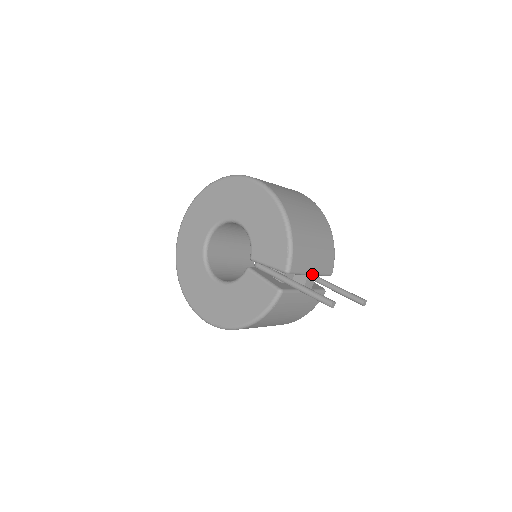
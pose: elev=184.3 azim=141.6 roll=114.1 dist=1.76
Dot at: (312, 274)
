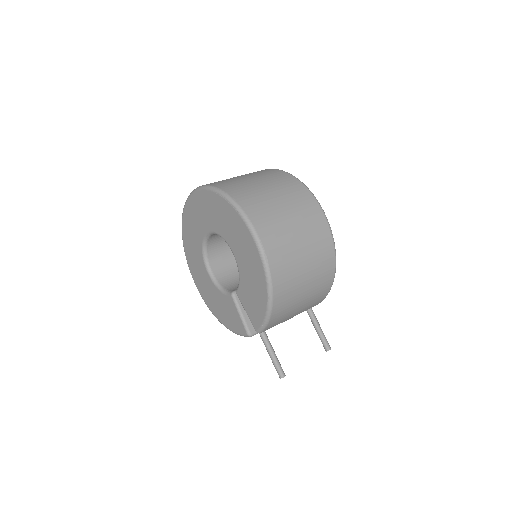
Dot at: occluded
